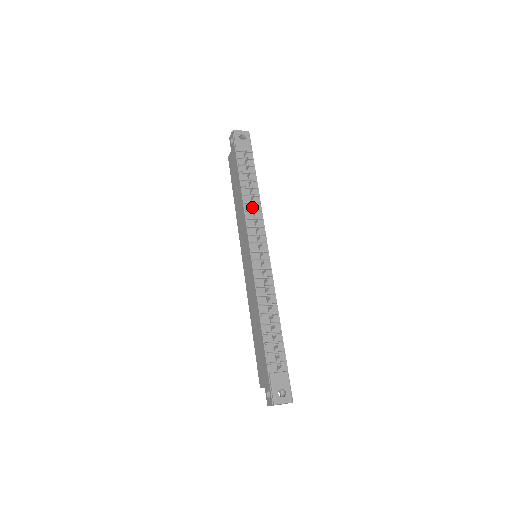
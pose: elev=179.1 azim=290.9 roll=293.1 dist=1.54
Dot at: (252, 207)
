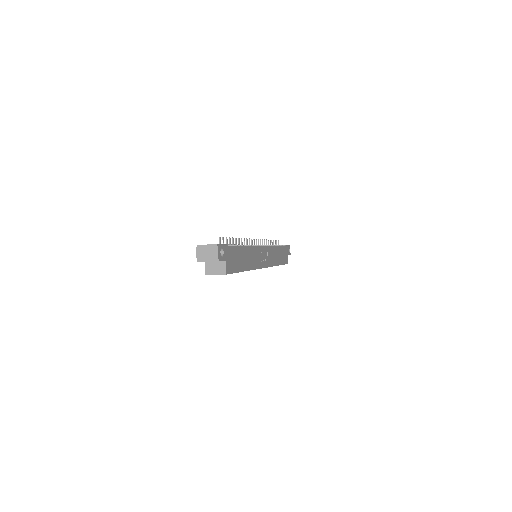
Dot at: occluded
